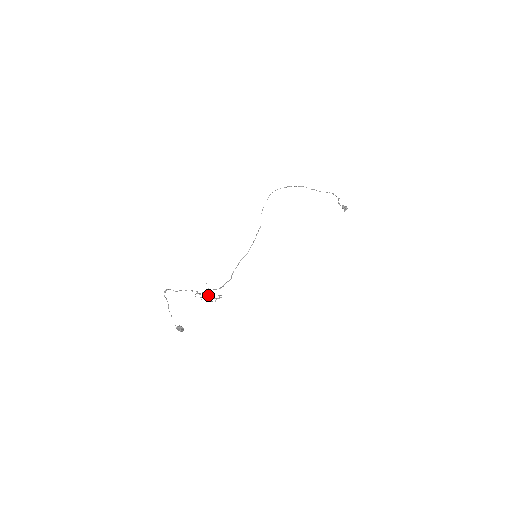
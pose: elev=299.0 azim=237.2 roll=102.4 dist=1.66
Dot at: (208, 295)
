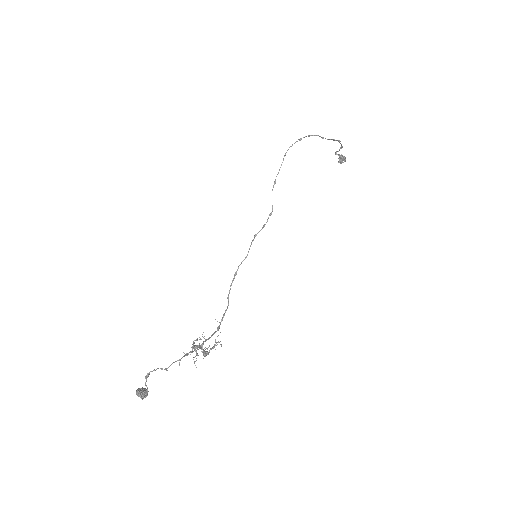
Dot at: (196, 340)
